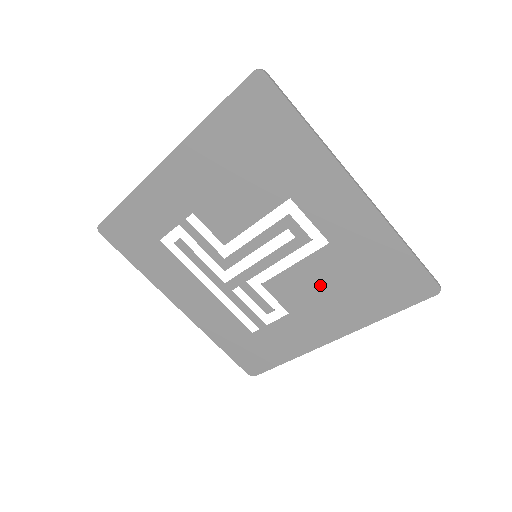
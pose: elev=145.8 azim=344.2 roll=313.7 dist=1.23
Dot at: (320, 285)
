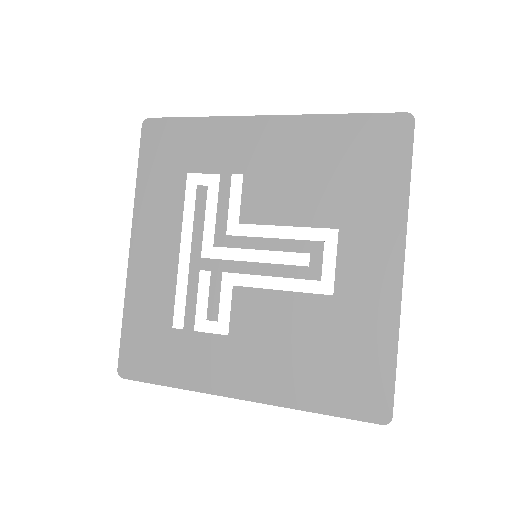
Dot at: (286, 329)
